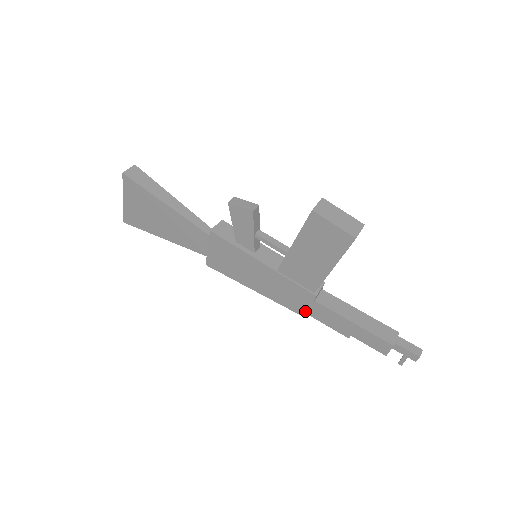
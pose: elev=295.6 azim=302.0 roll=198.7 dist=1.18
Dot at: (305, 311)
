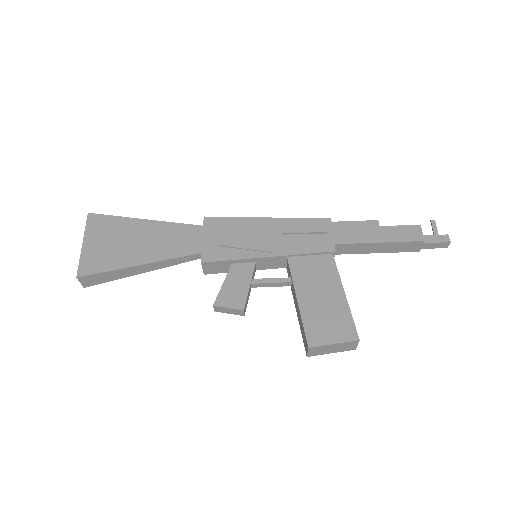
Dot at: occluded
